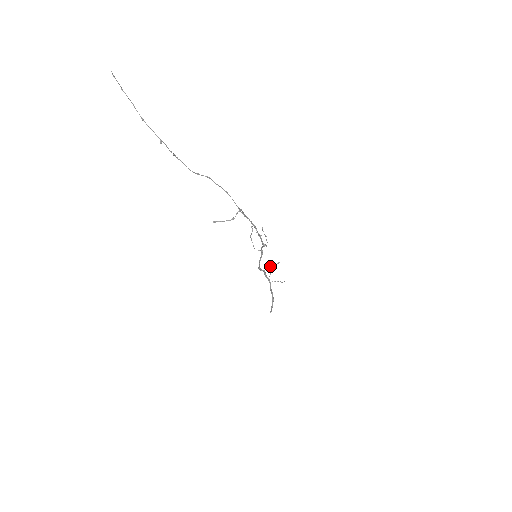
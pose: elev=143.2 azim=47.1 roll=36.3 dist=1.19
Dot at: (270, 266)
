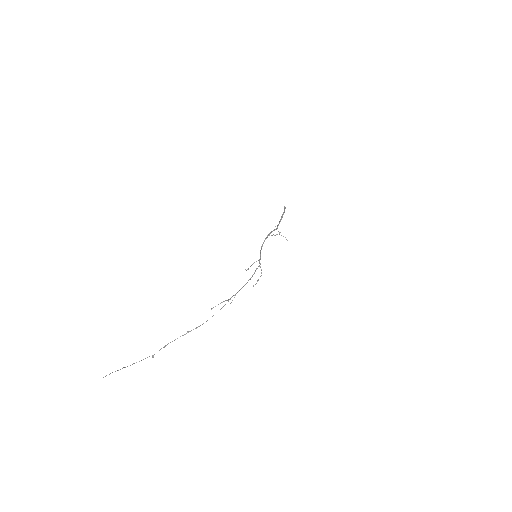
Dot at: (272, 235)
